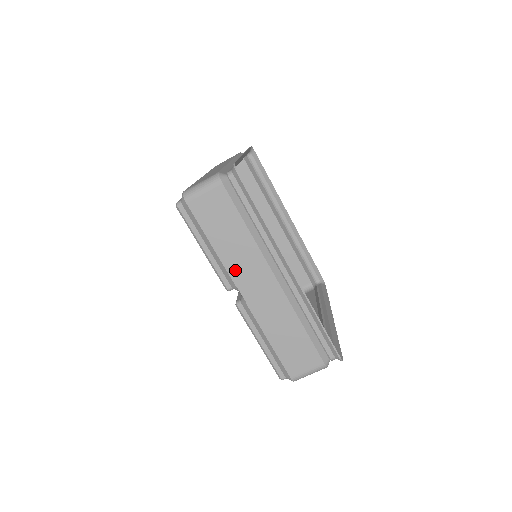
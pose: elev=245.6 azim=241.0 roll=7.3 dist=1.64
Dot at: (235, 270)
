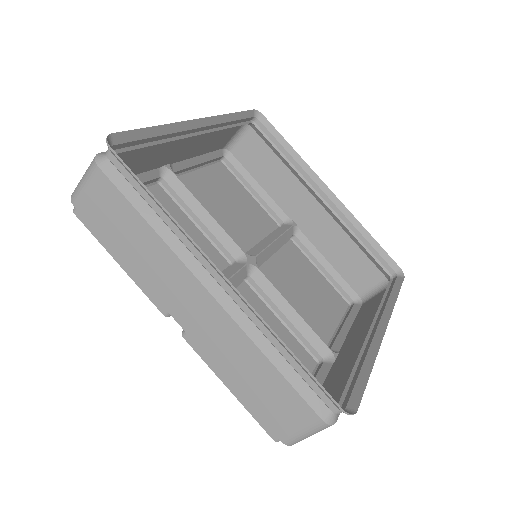
Dot at: (156, 287)
